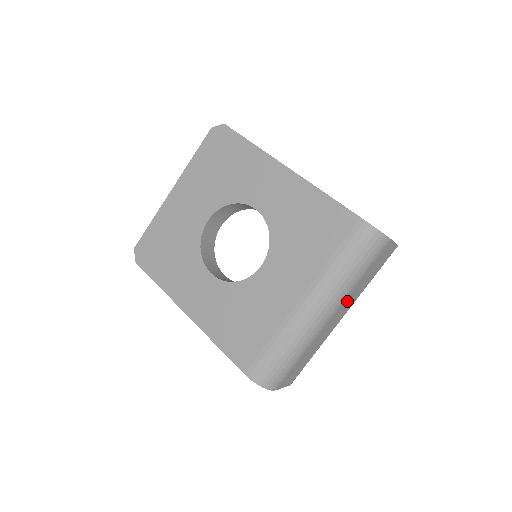
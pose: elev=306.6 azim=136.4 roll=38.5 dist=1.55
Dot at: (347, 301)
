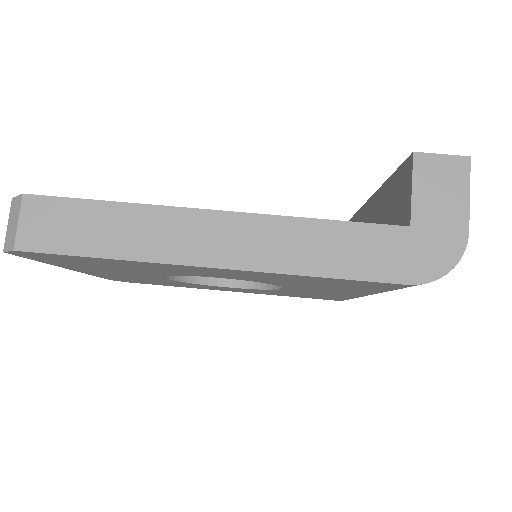
Dot at: occluded
